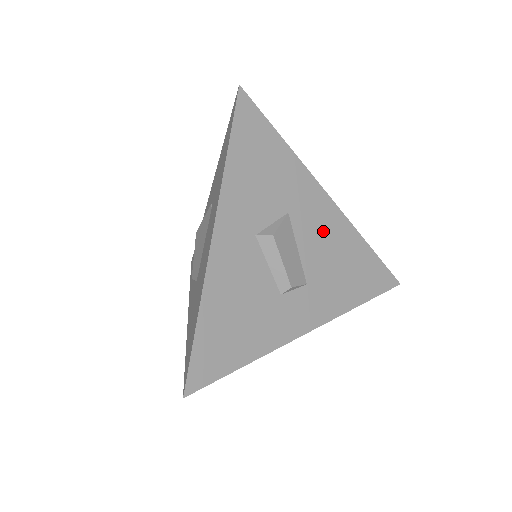
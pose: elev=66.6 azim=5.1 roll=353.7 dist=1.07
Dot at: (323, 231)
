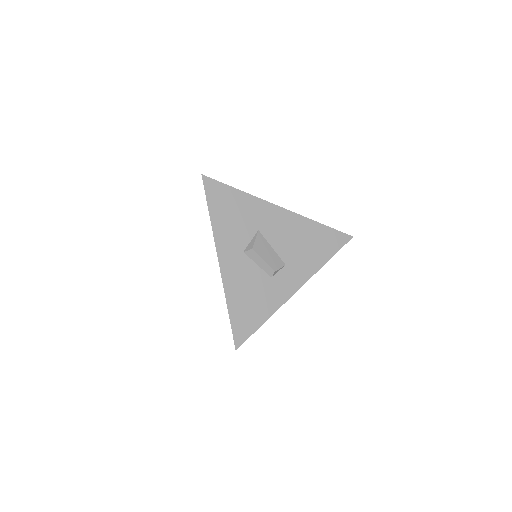
Dot at: (285, 230)
